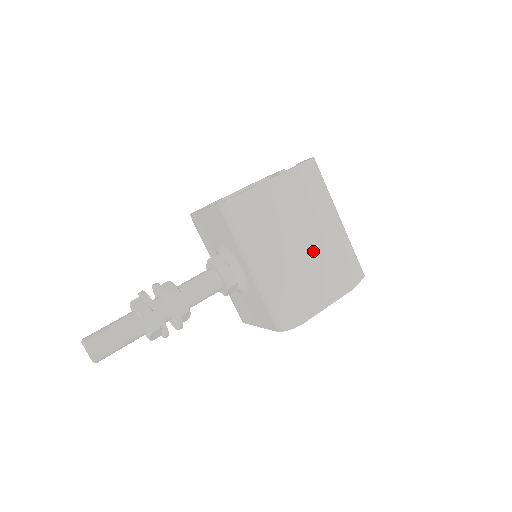
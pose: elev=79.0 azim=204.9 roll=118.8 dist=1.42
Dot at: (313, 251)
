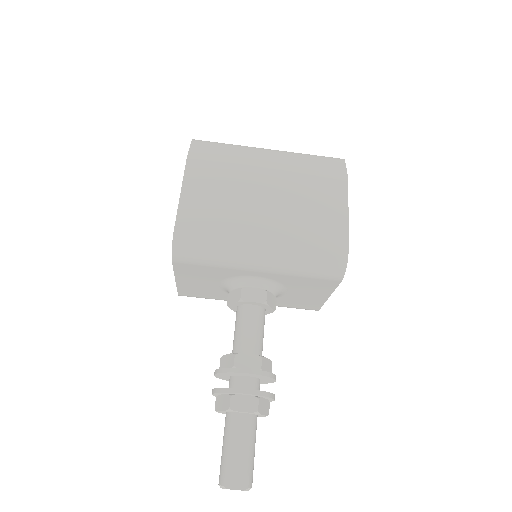
Dot at: (281, 195)
